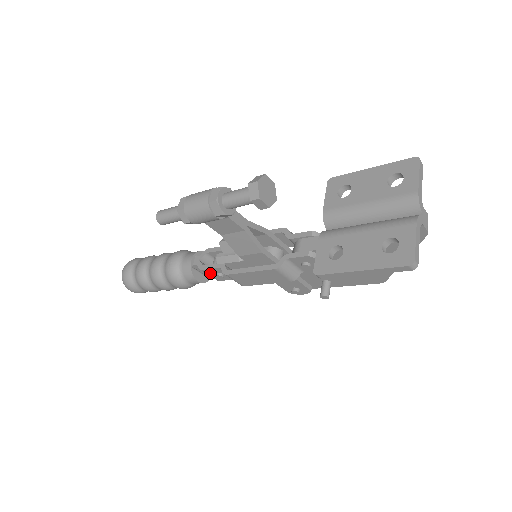
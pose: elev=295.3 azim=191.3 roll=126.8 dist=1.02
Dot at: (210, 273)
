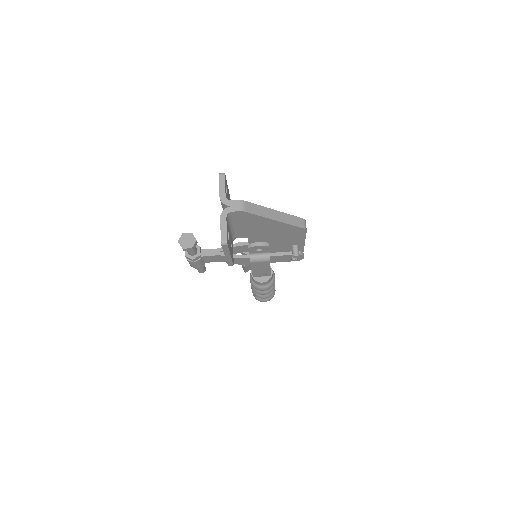
Dot at: (259, 276)
